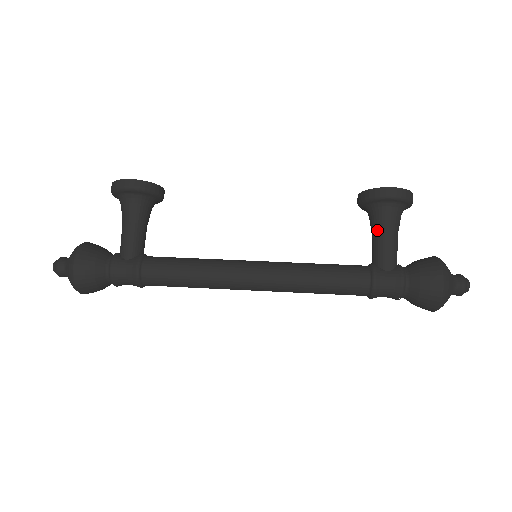
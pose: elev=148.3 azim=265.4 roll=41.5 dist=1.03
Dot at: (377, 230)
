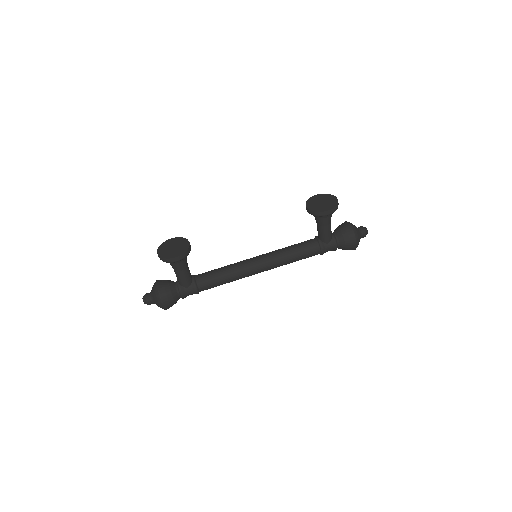
Dot at: (320, 225)
